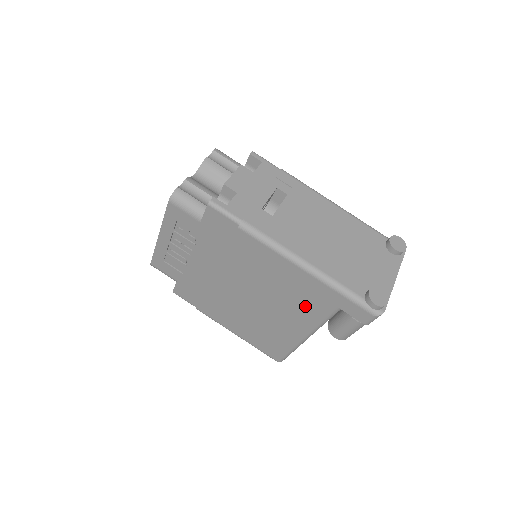
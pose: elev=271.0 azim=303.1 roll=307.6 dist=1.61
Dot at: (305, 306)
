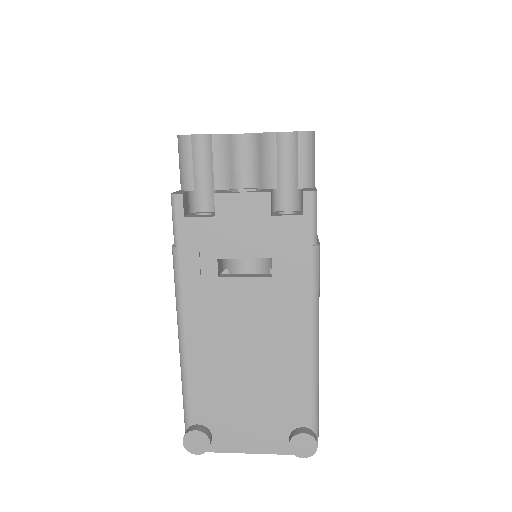
Dot at: occluded
